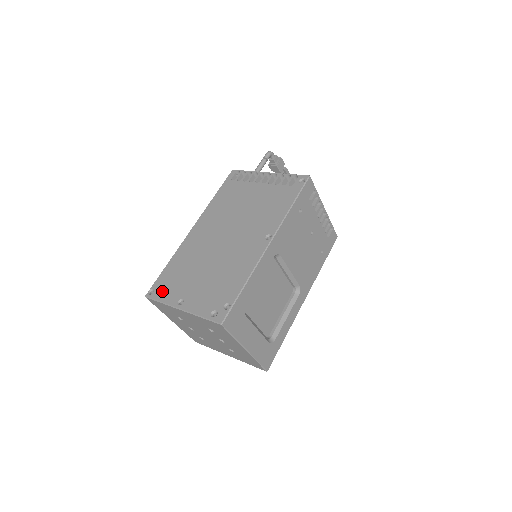
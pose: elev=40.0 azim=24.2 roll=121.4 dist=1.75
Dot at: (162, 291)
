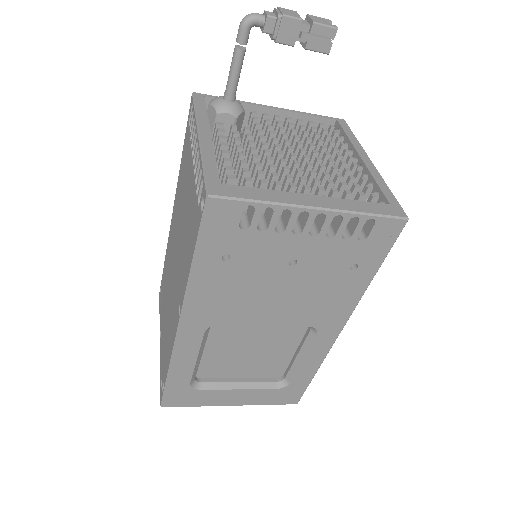
Dot at: (160, 300)
